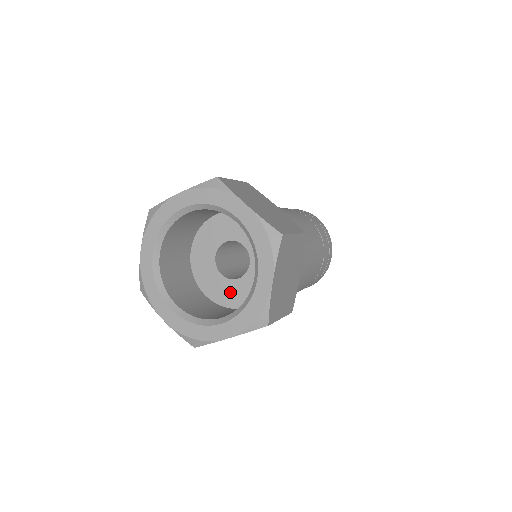
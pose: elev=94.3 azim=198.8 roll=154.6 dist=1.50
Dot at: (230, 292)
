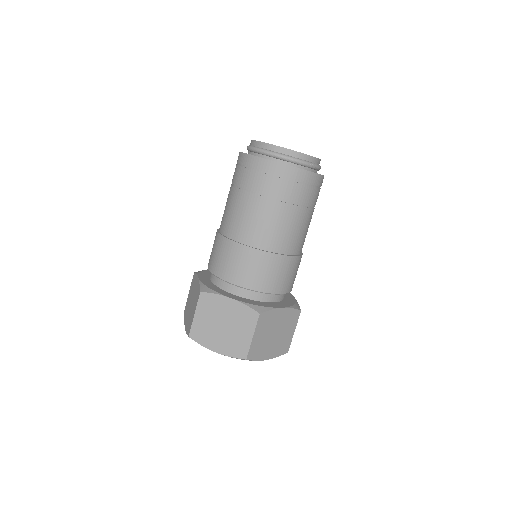
Dot at: occluded
